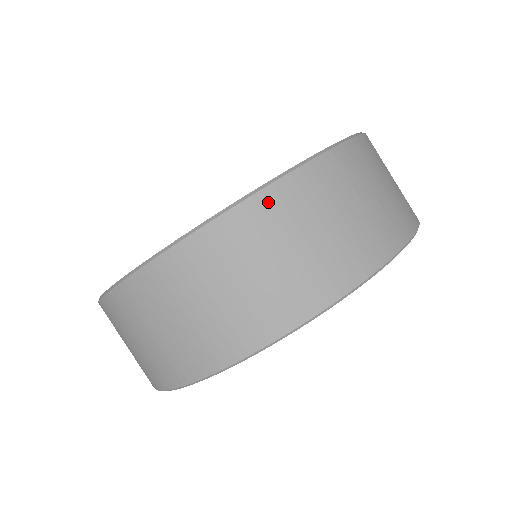
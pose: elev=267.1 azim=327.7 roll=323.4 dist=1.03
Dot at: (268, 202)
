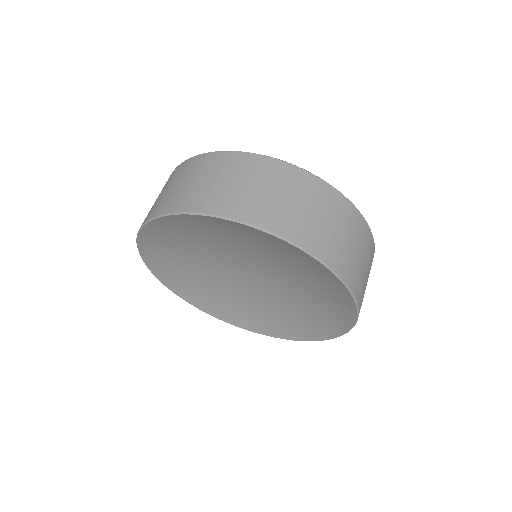
Dot at: (235, 157)
